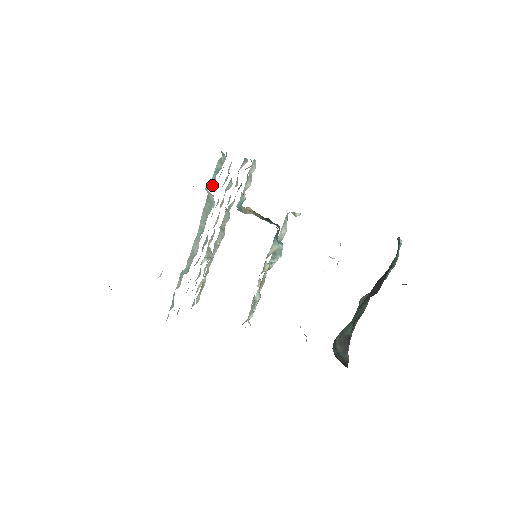
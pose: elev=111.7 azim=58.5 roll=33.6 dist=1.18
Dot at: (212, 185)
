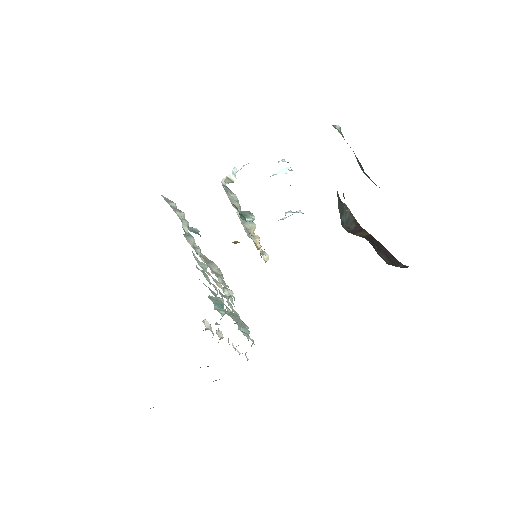
Dot at: (225, 312)
